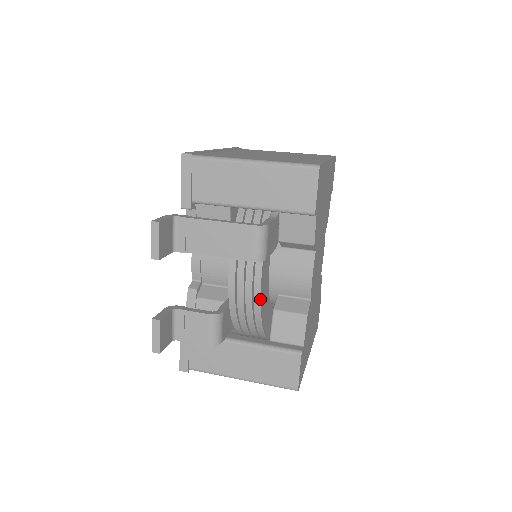
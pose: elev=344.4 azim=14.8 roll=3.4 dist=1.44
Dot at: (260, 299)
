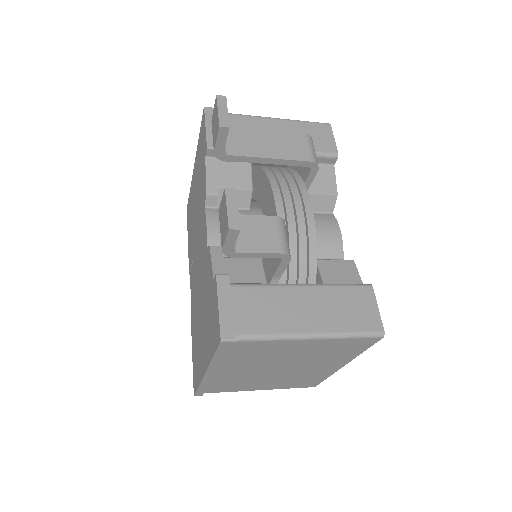
Dot at: (314, 222)
